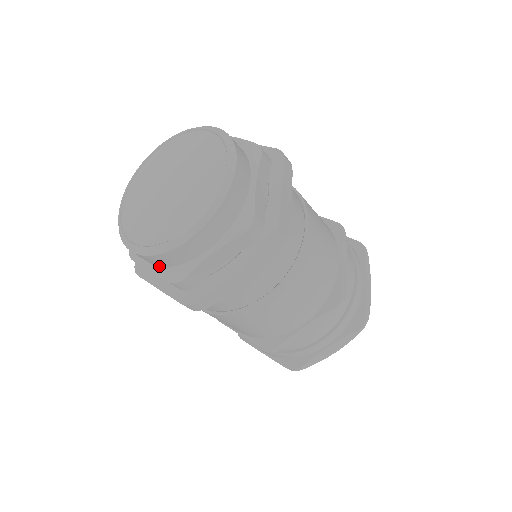
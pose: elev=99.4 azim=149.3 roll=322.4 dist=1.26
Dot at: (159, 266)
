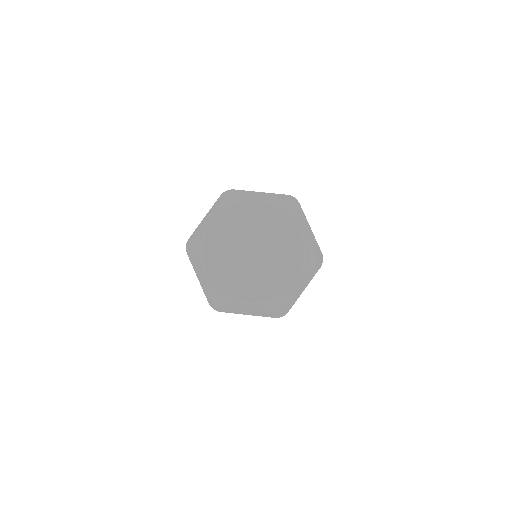
Dot at: occluded
